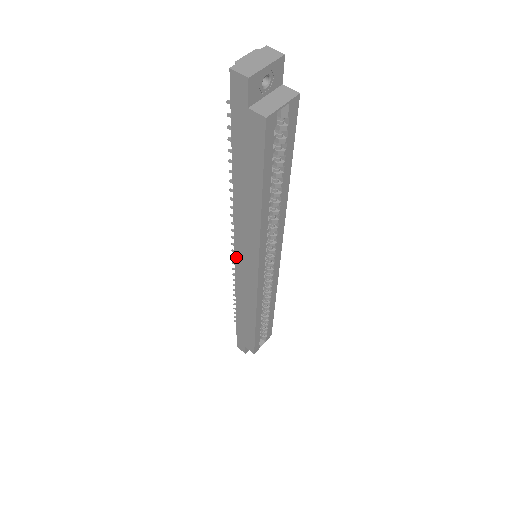
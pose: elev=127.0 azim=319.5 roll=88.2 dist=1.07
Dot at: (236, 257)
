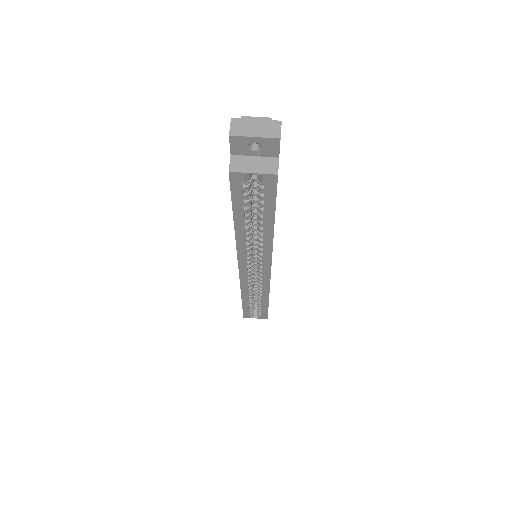
Dot at: occluded
